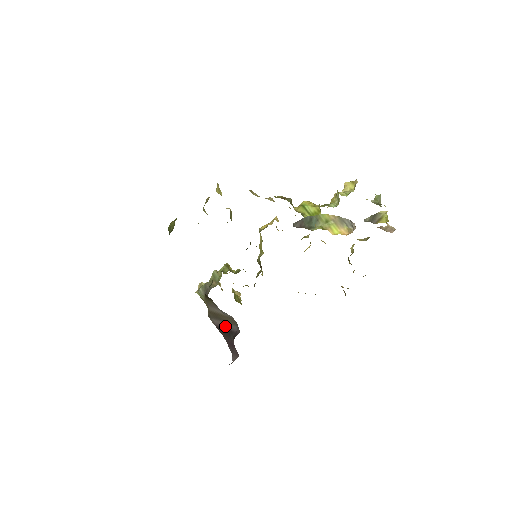
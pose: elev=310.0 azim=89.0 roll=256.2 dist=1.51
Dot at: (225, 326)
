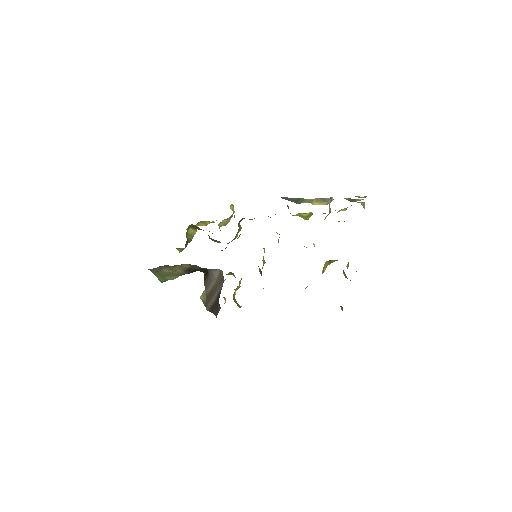
Dot at: (216, 297)
